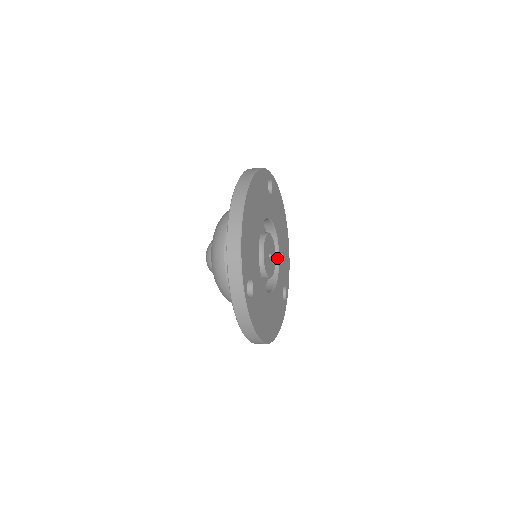
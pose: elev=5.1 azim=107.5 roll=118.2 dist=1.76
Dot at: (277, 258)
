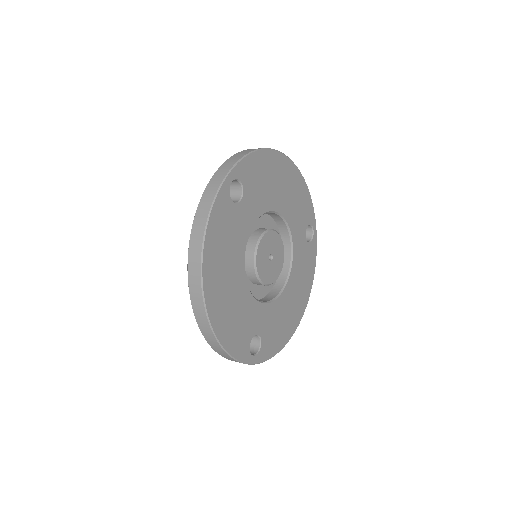
Dot at: (285, 225)
